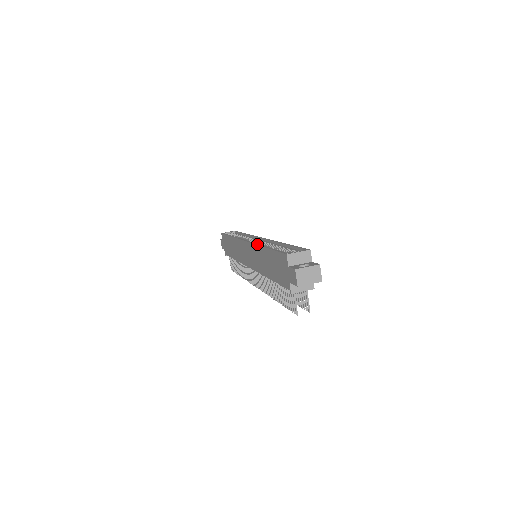
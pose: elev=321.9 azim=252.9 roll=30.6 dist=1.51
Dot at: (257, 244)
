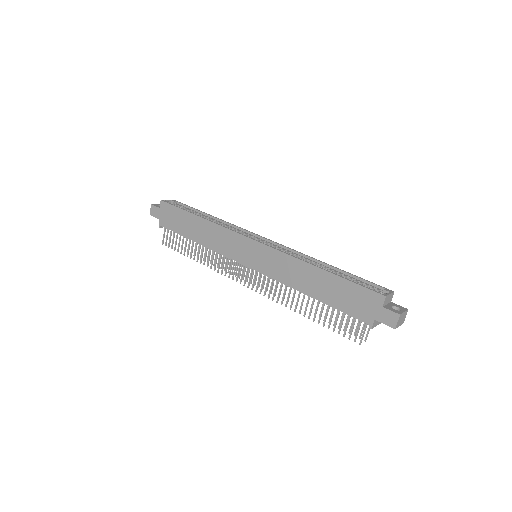
Dot at: (296, 257)
